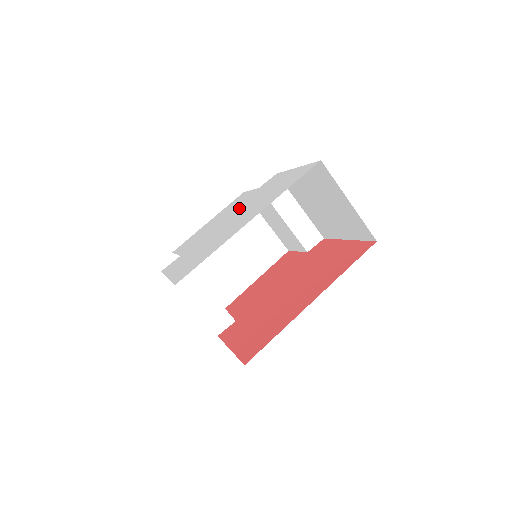
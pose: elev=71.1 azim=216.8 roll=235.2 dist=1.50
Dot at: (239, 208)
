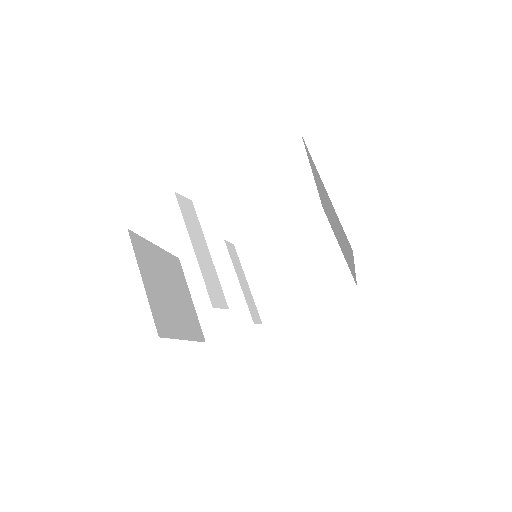
Dot at: occluded
